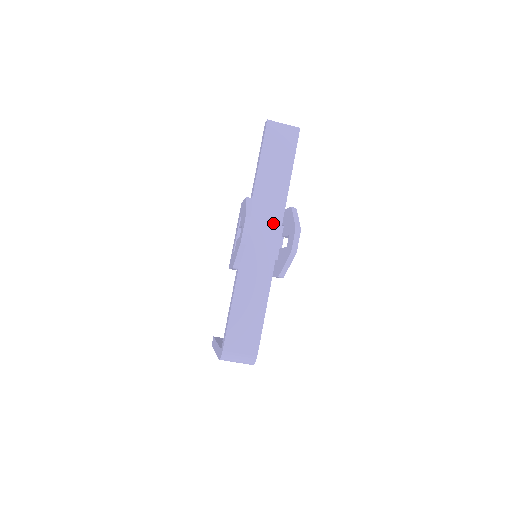
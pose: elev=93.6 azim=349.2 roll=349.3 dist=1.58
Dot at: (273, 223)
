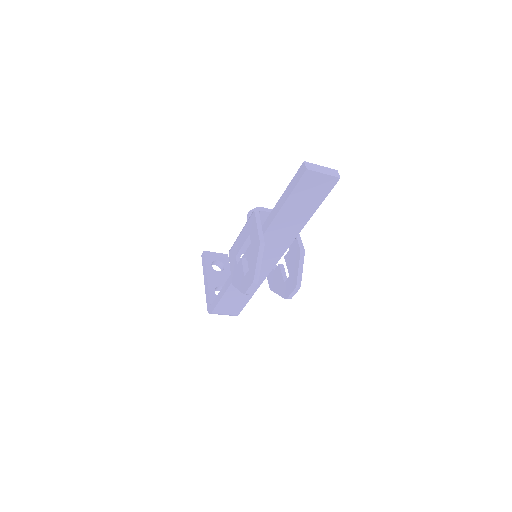
Dot at: (279, 248)
